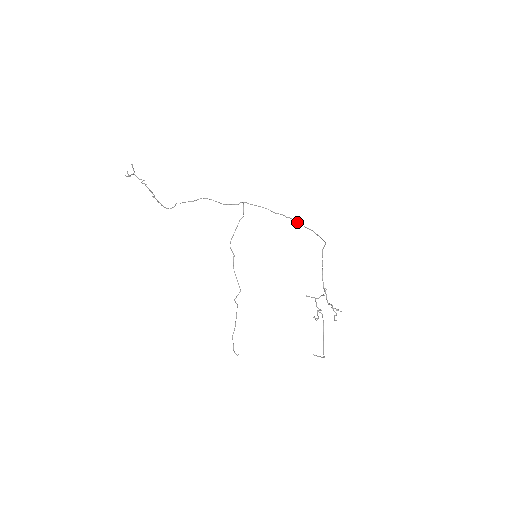
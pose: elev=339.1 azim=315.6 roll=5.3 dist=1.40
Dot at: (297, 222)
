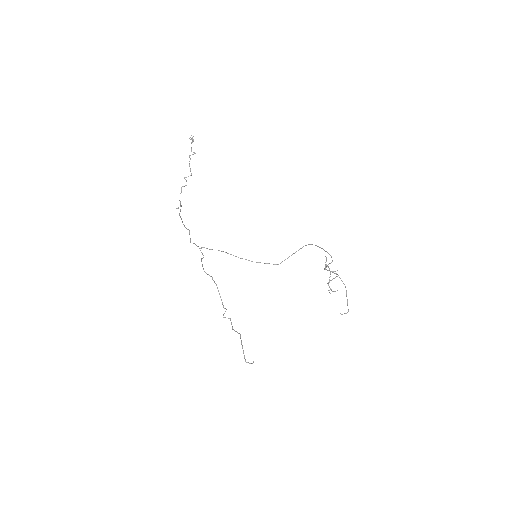
Dot at: (252, 261)
